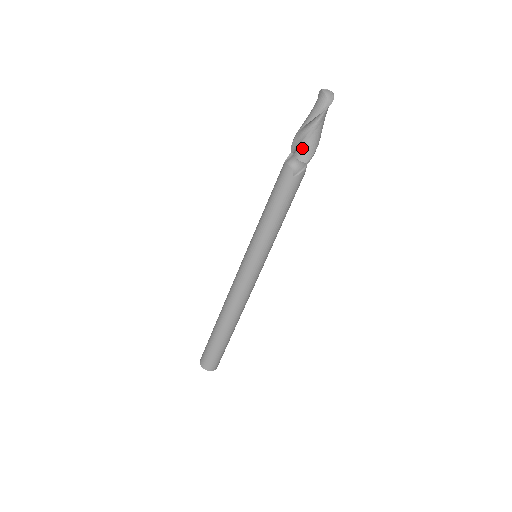
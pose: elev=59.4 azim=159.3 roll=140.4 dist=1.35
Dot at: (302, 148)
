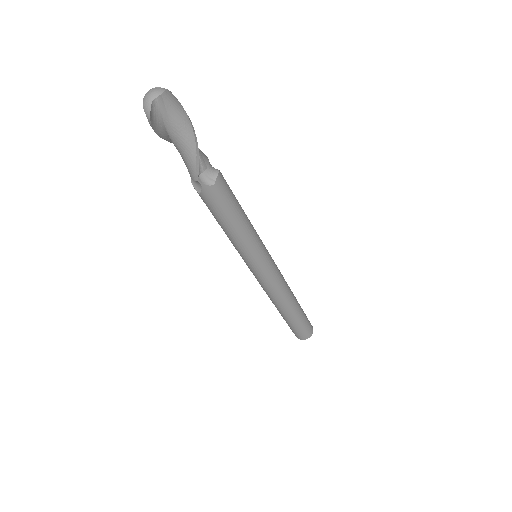
Dot at: (184, 162)
